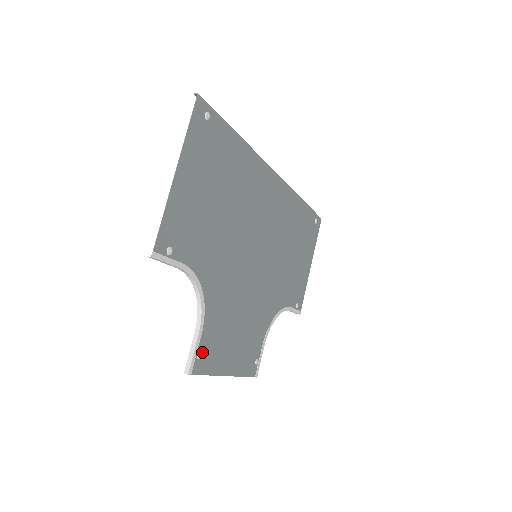
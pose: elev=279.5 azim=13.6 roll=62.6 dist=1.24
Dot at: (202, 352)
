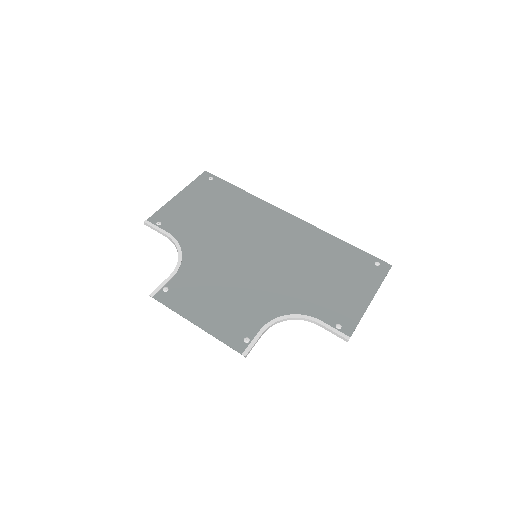
Dot at: (170, 290)
